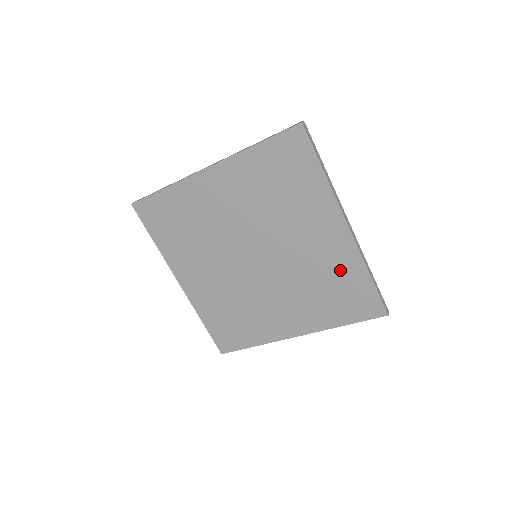
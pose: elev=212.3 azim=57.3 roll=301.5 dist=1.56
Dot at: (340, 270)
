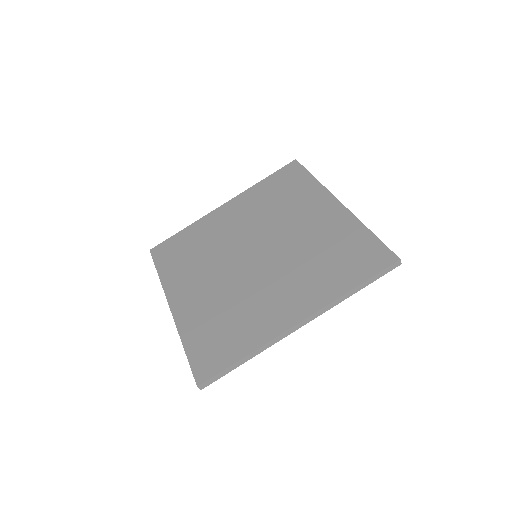
Dot at: (339, 236)
